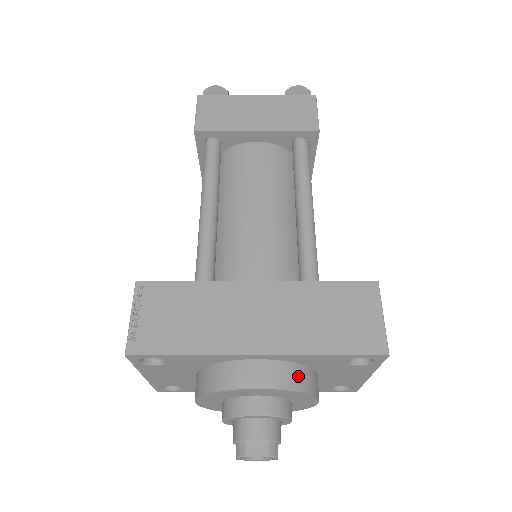
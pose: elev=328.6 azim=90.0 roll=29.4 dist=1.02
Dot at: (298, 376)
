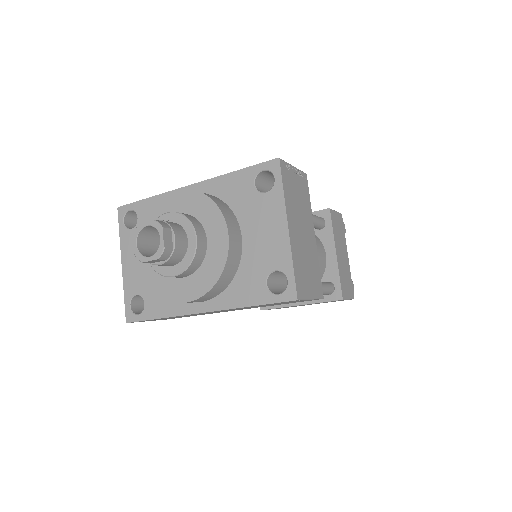
Dot at: (212, 197)
